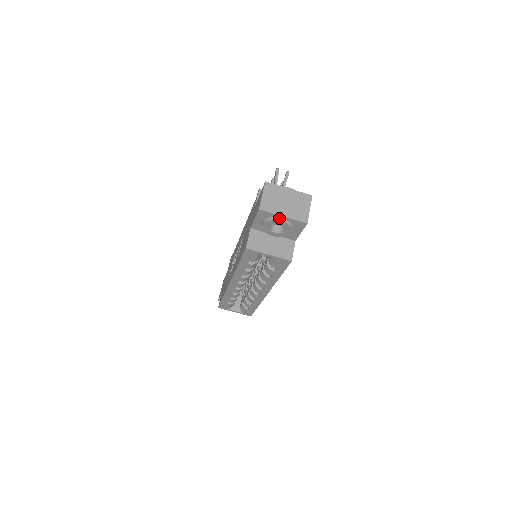
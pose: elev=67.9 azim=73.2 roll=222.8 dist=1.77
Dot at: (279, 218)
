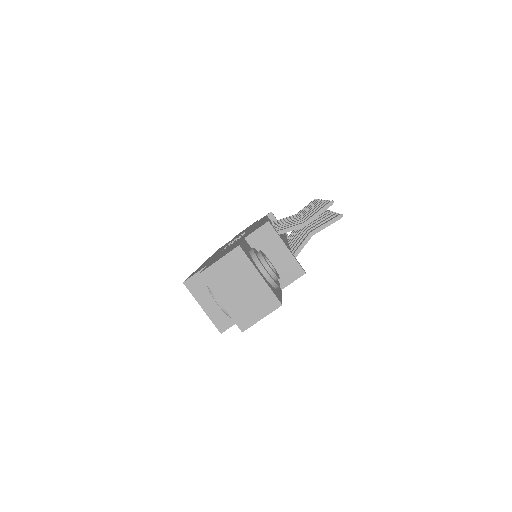
Dot at: (218, 299)
